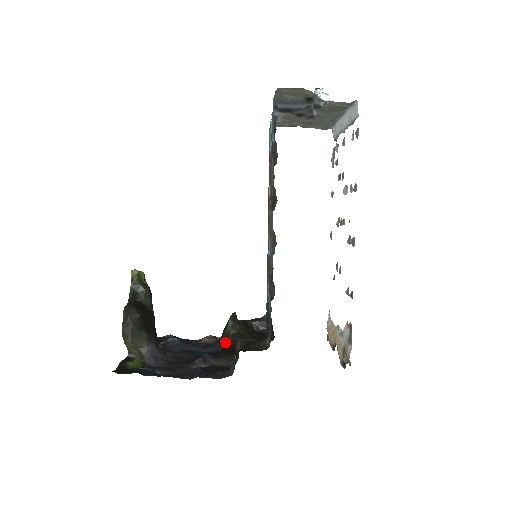
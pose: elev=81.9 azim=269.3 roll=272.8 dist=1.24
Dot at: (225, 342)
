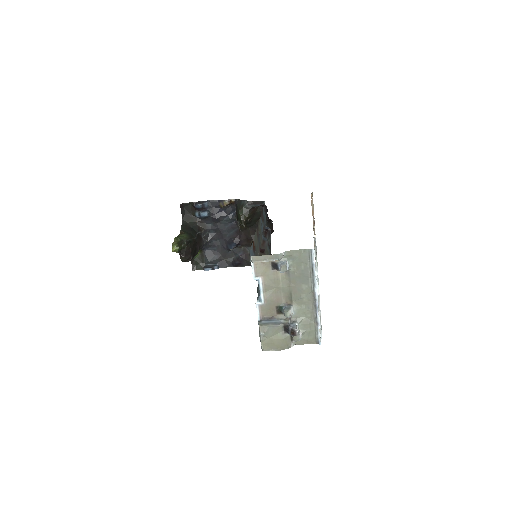
Dot at: (241, 225)
